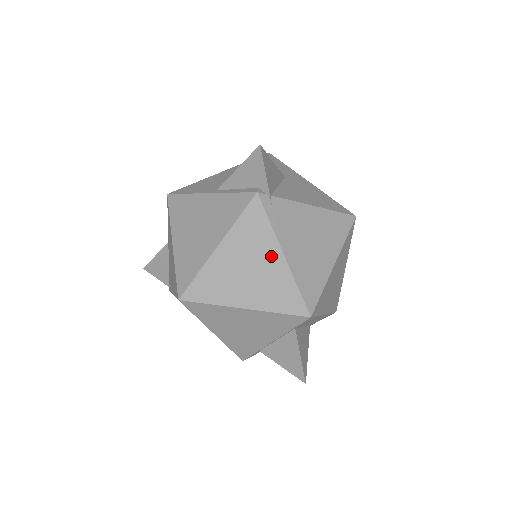
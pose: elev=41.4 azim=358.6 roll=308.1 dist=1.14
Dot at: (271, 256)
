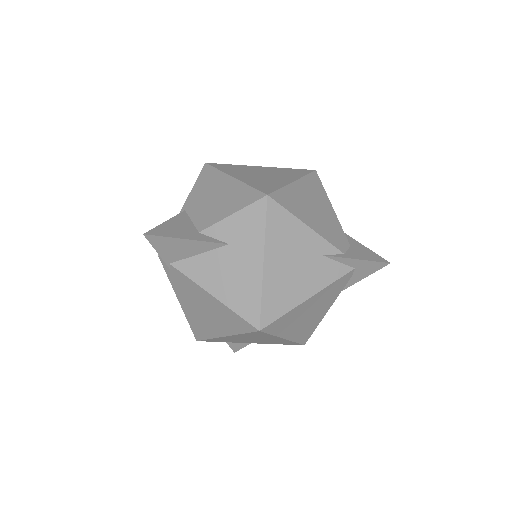
Dot at: occluded
